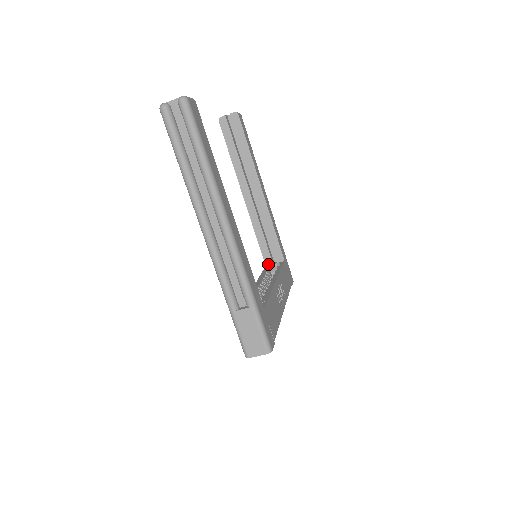
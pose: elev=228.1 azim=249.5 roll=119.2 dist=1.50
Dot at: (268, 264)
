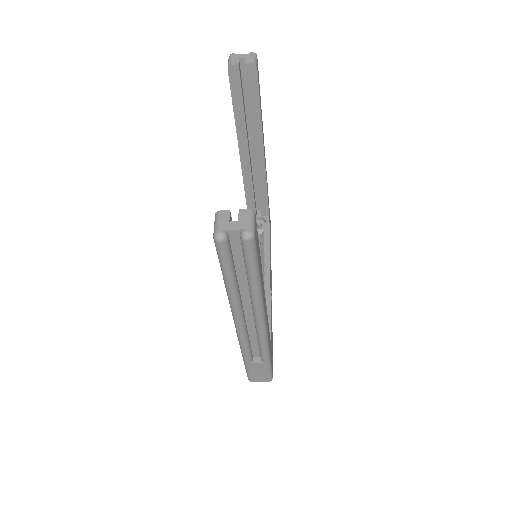
Dot at: occluded
